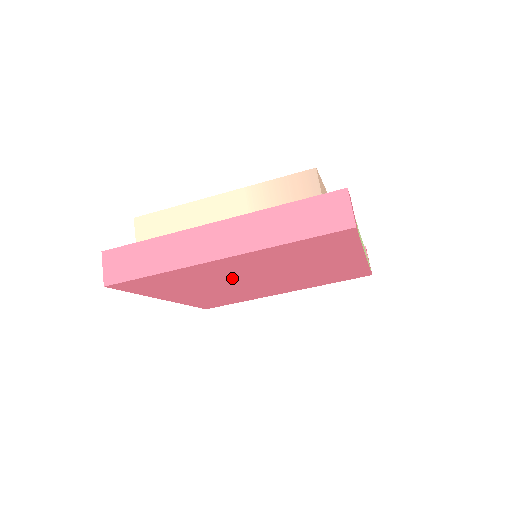
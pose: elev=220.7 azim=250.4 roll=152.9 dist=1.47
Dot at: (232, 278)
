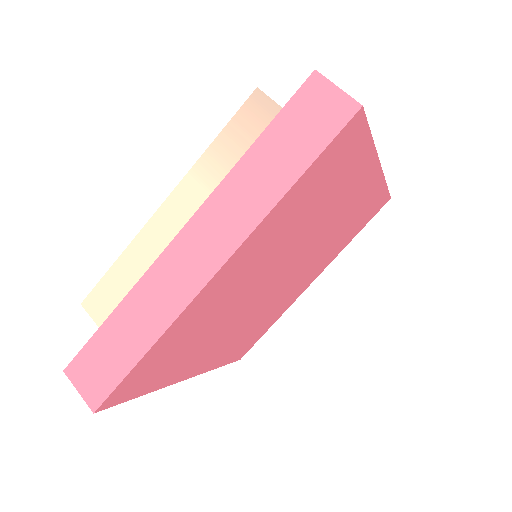
Dot at: (247, 296)
